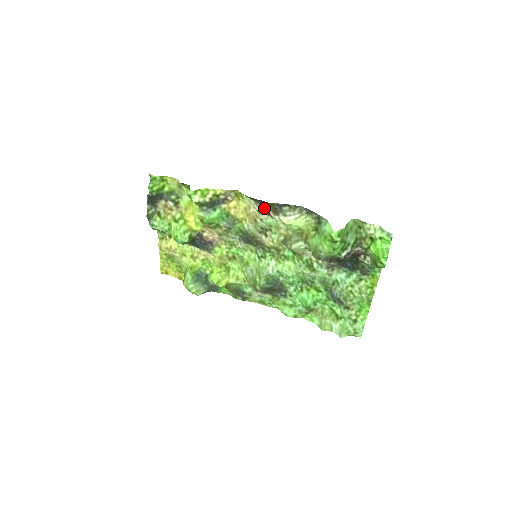
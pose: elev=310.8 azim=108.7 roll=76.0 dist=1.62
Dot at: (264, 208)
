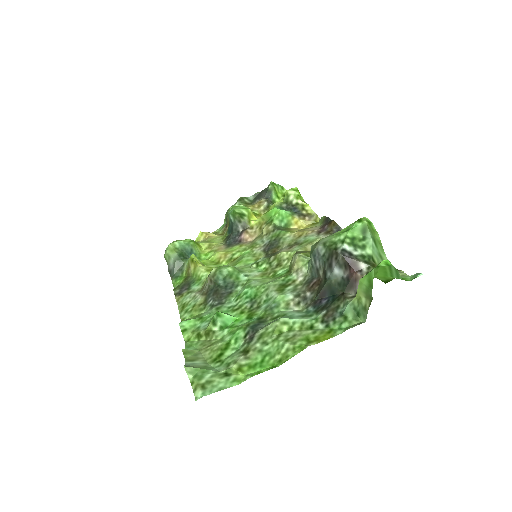
Dot at: (323, 228)
